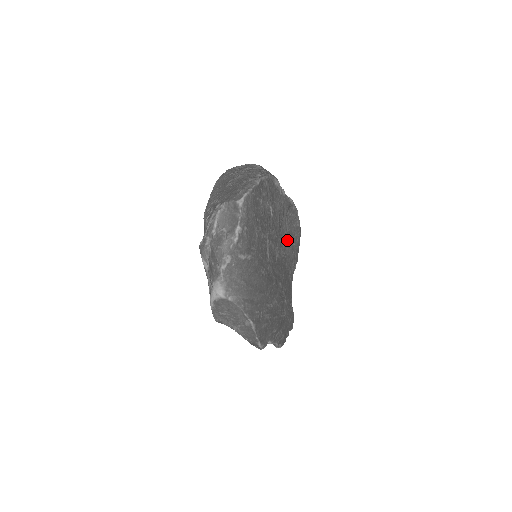
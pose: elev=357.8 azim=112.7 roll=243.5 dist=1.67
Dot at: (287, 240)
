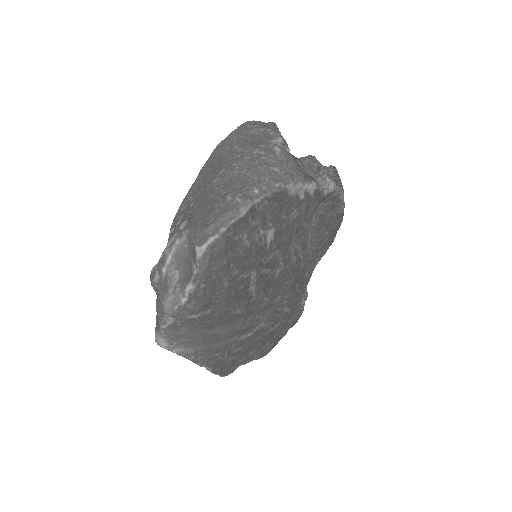
Dot at: (312, 235)
